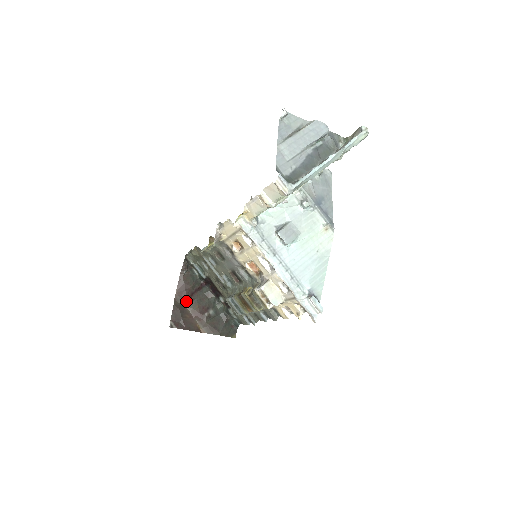
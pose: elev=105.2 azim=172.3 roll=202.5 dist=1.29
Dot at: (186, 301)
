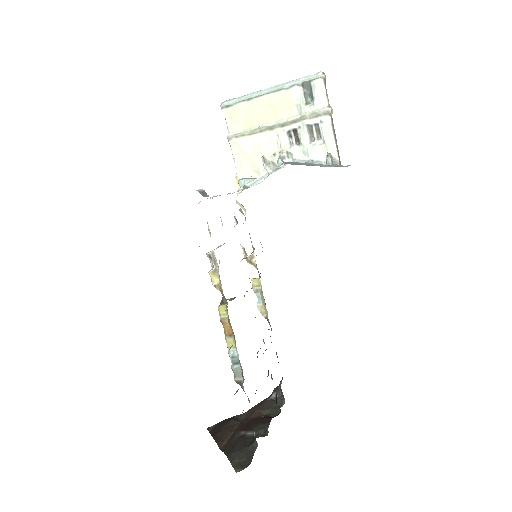
Dot at: (246, 420)
